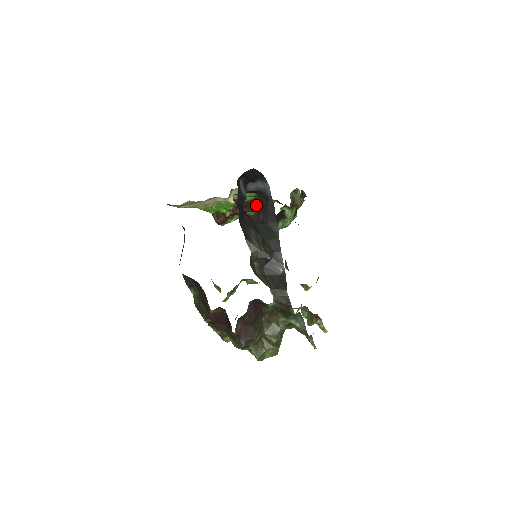
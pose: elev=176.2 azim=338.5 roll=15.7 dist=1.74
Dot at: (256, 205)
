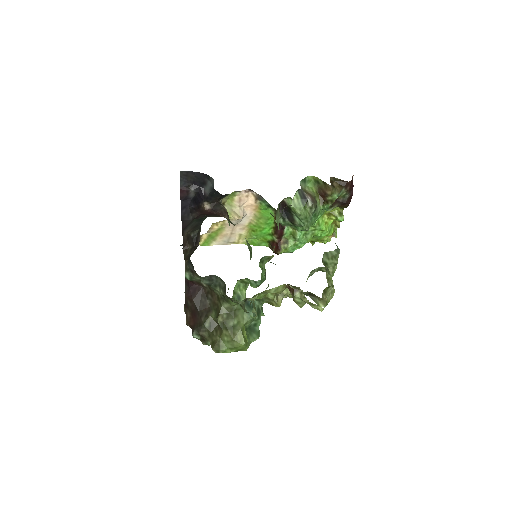
Dot at: occluded
